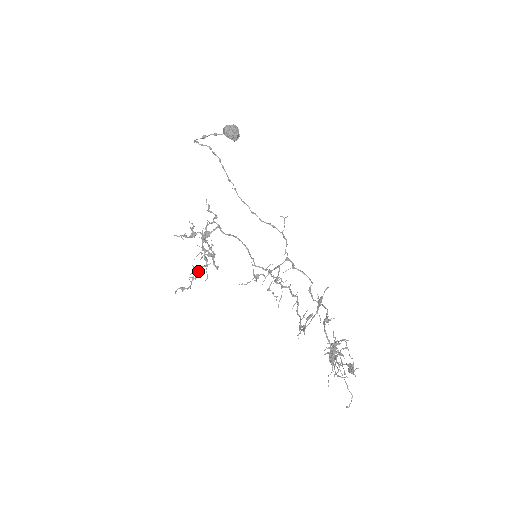
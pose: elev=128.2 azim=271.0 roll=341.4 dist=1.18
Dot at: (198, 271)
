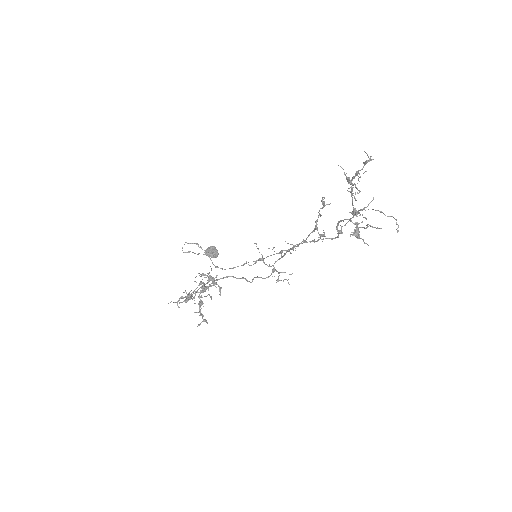
Dot at: (201, 281)
